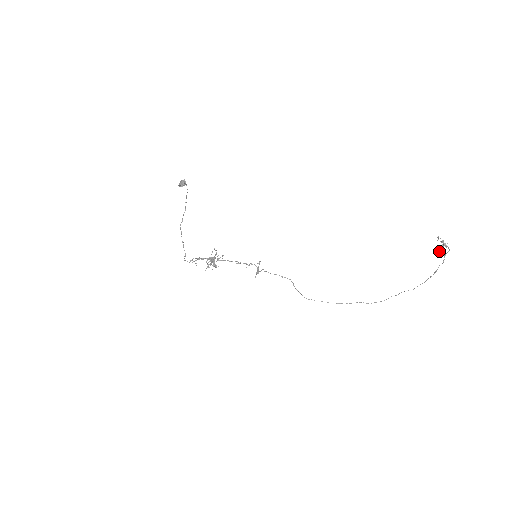
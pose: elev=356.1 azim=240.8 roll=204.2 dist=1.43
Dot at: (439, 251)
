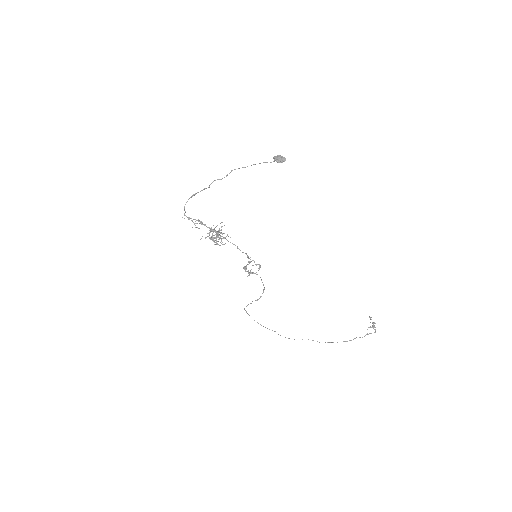
Dot at: occluded
